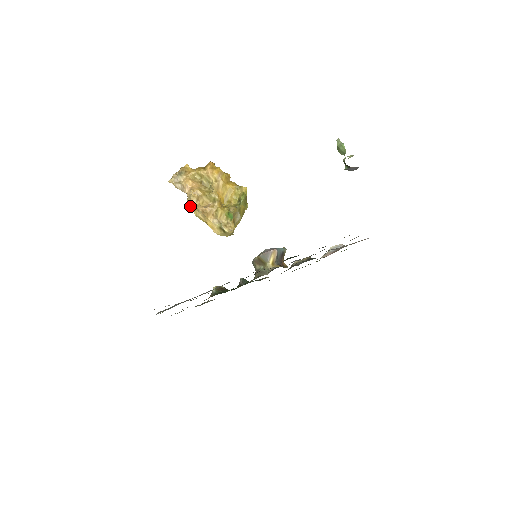
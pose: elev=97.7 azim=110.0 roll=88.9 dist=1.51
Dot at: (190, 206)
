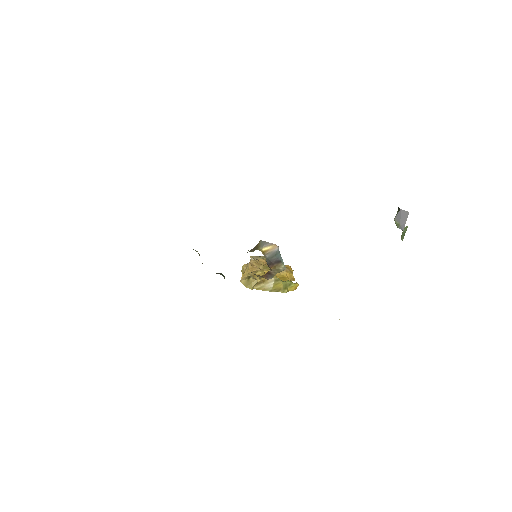
Dot at: (246, 265)
